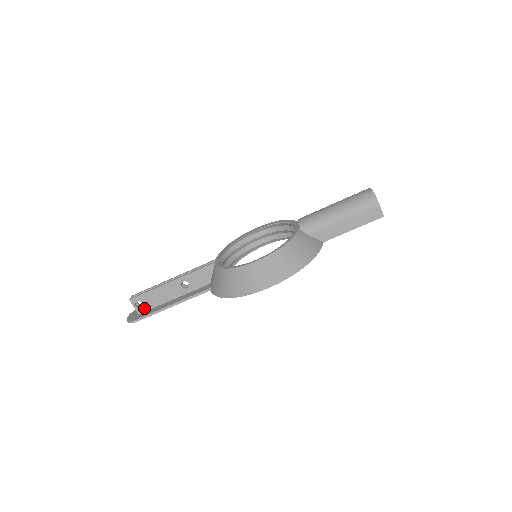
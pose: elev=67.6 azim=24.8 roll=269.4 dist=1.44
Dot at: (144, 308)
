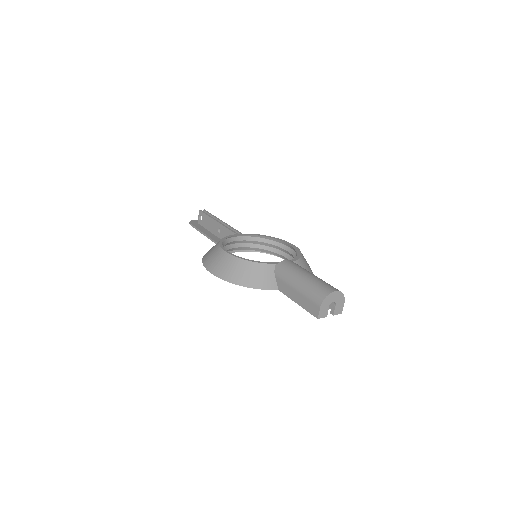
Dot at: (201, 222)
